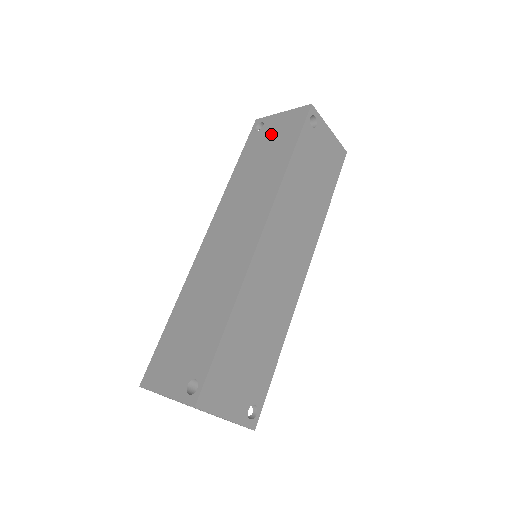
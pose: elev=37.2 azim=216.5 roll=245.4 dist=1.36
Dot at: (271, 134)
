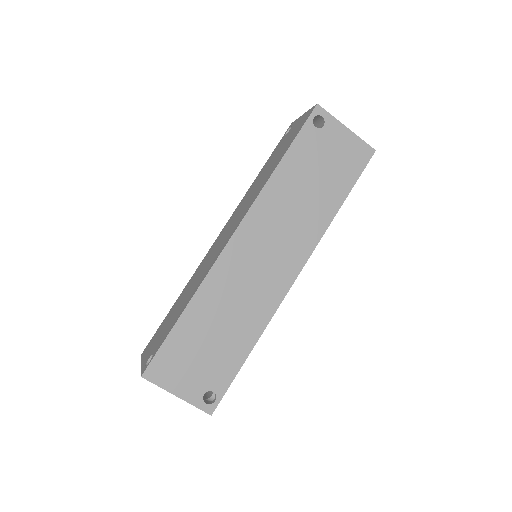
Dot at: (287, 137)
